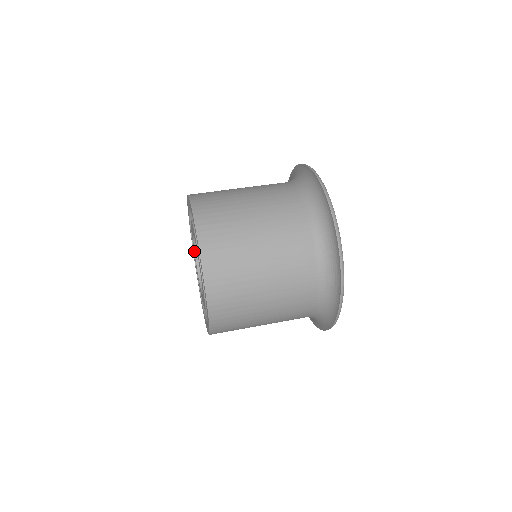
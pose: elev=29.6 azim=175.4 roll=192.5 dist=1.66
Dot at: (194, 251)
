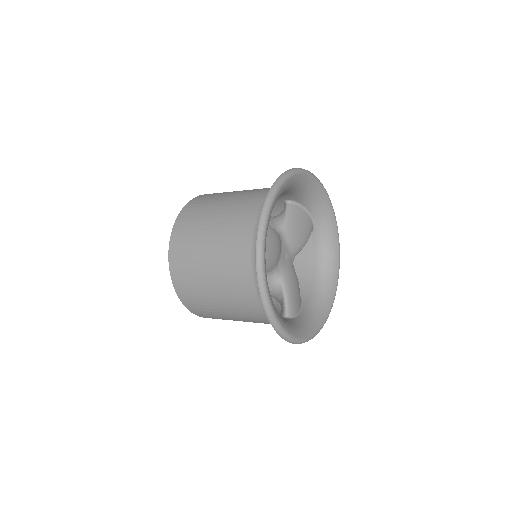
Dot at: occluded
